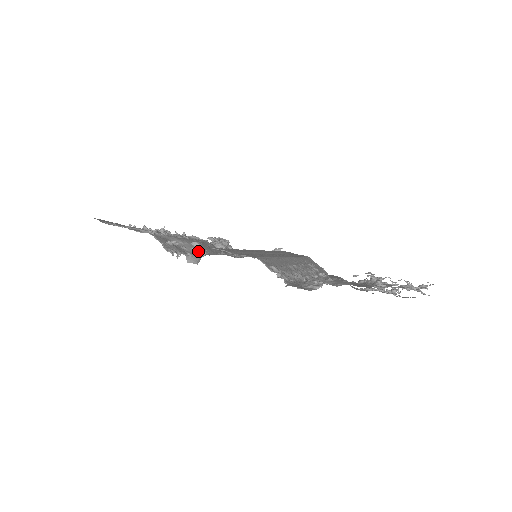
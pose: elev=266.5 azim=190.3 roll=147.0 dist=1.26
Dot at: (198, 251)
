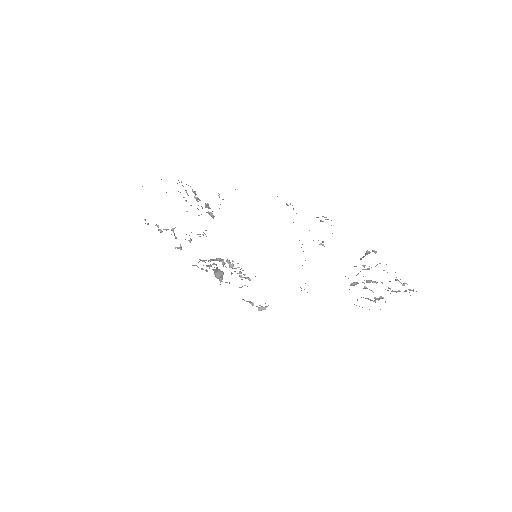
Dot at: occluded
